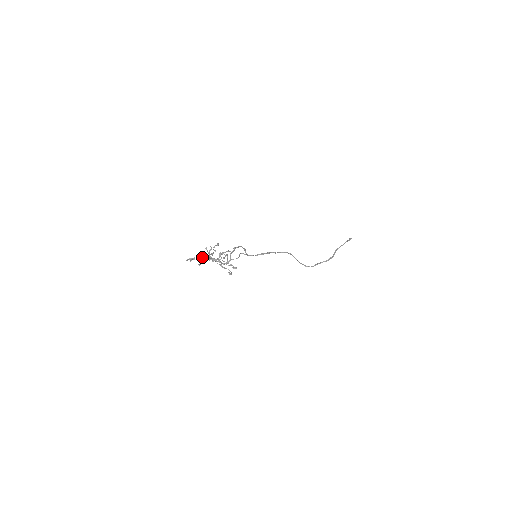
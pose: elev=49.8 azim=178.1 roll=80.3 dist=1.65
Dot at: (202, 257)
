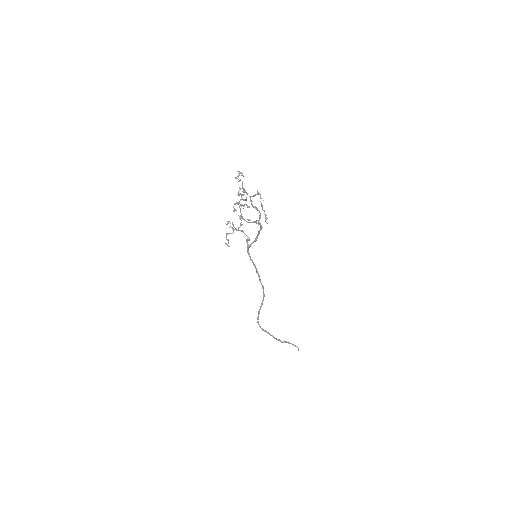
Dot at: occluded
